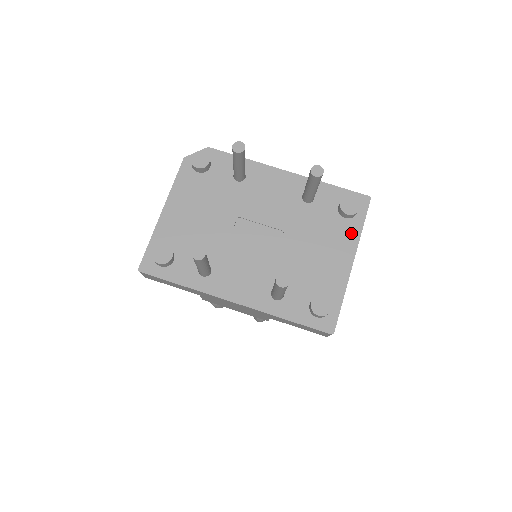
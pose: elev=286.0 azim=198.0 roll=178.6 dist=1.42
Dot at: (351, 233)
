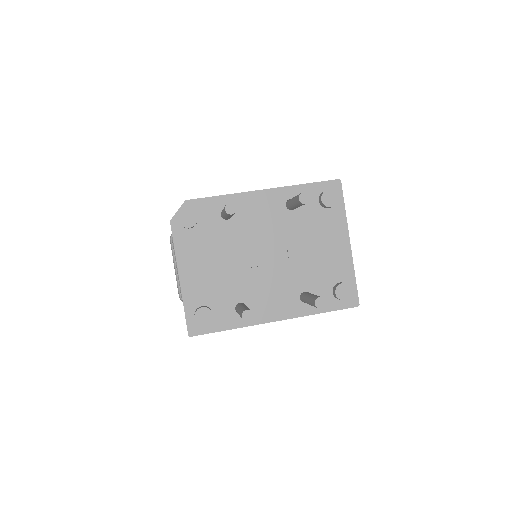
Dot at: (338, 219)
